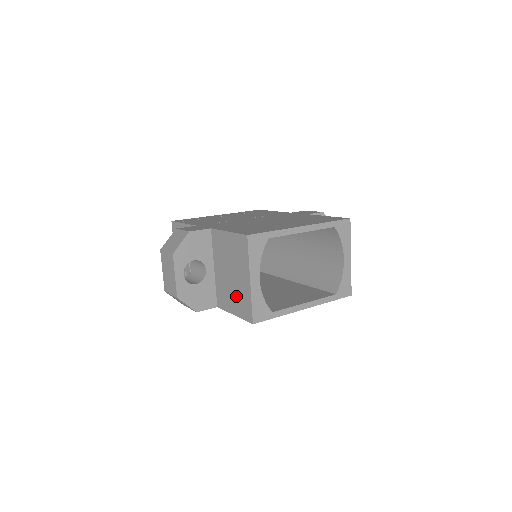
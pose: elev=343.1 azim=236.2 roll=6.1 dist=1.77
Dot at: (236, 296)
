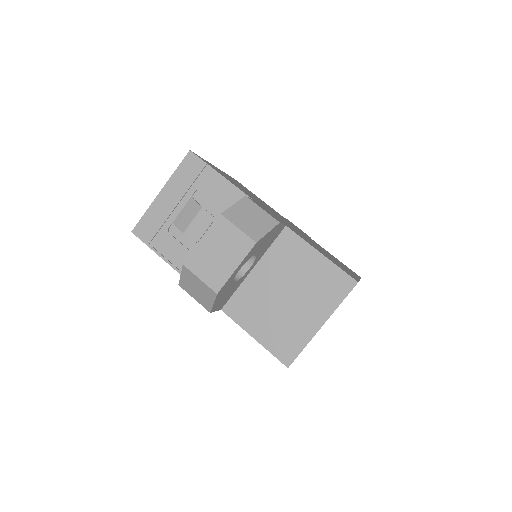
Dot at: (278, 323)
